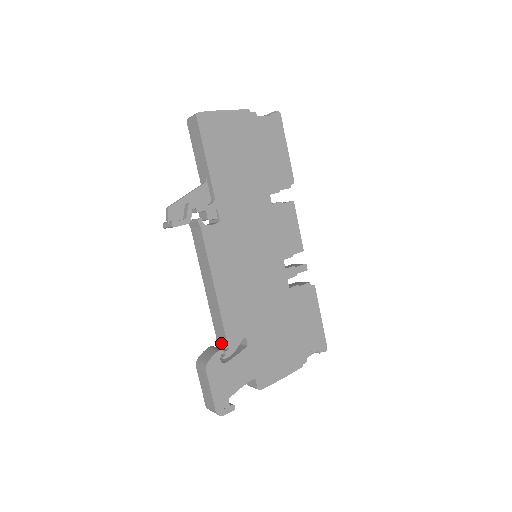
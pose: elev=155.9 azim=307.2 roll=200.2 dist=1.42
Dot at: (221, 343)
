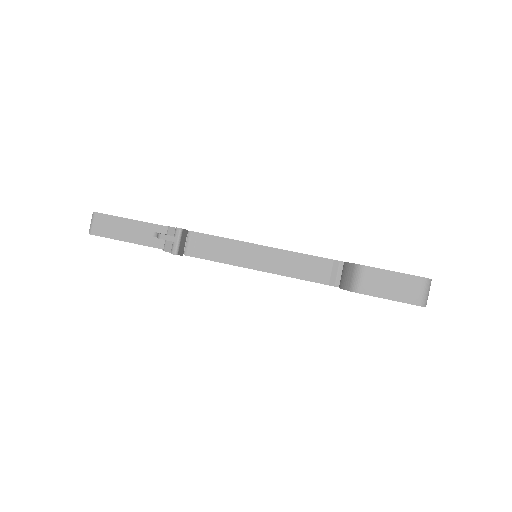
Dot at: (338, 274)
